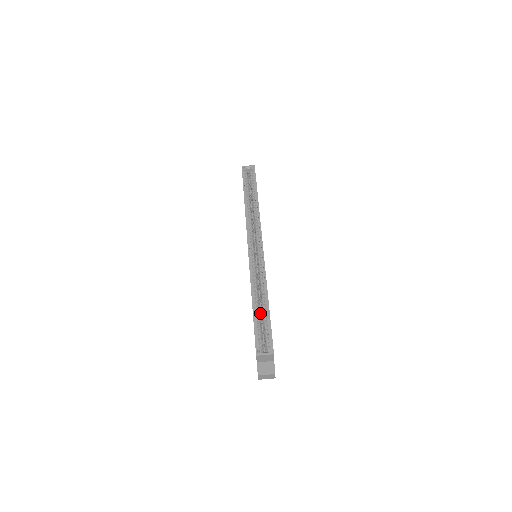
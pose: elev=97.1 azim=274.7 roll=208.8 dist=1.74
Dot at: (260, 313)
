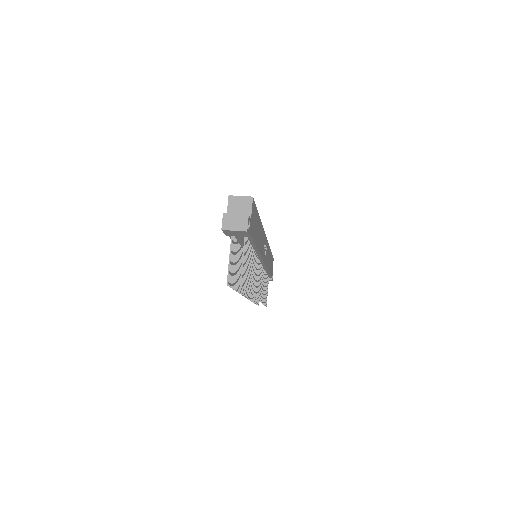
Dot at: occluded
